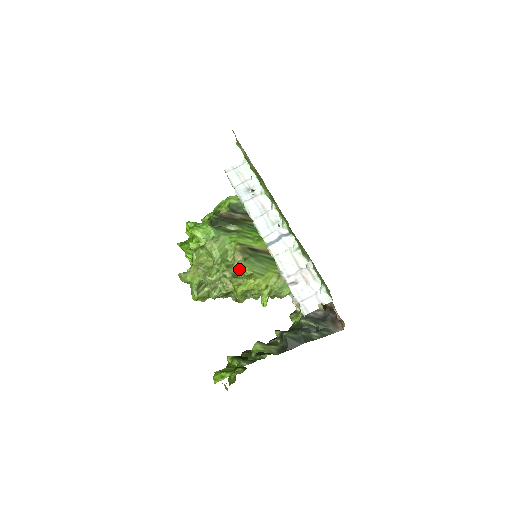
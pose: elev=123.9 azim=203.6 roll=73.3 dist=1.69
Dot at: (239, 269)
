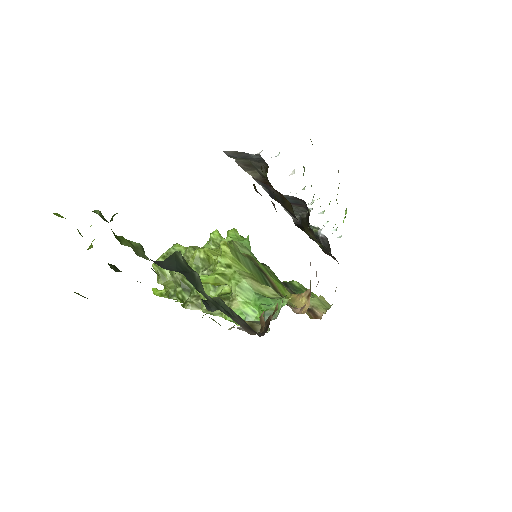
Dot at: occluded
